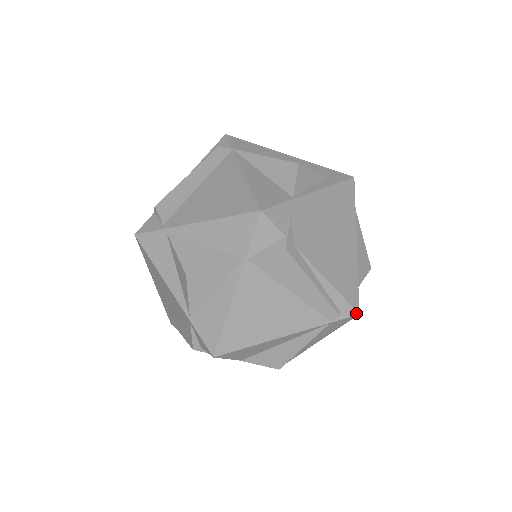
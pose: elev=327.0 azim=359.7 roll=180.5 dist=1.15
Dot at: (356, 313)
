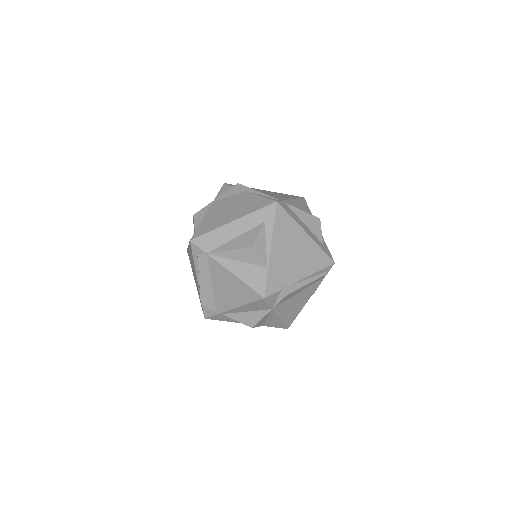
Dot at: (333, 264)
